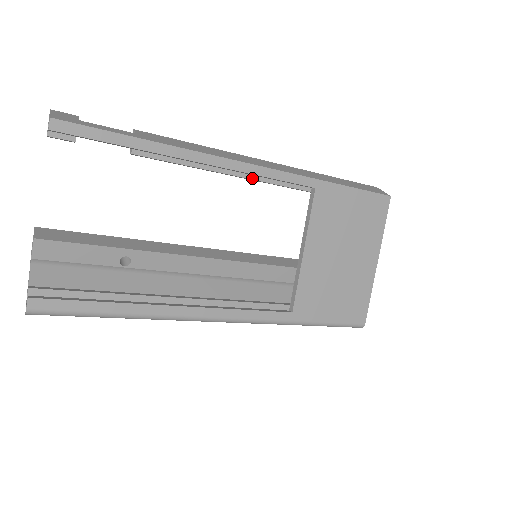
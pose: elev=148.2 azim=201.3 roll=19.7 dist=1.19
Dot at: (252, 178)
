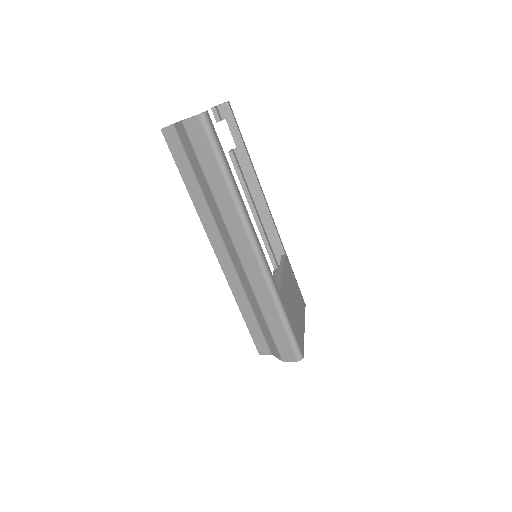
Dot at: (260, 223)
